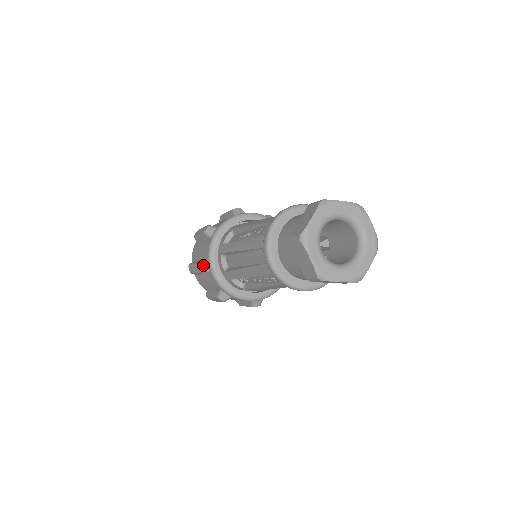
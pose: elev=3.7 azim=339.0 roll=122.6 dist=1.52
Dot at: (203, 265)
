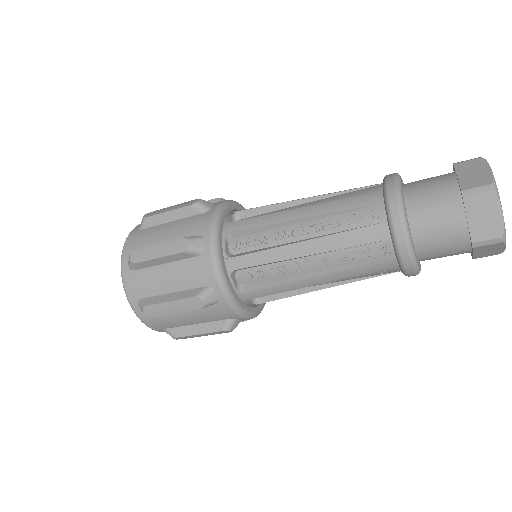
Dot at: (206, 202)
